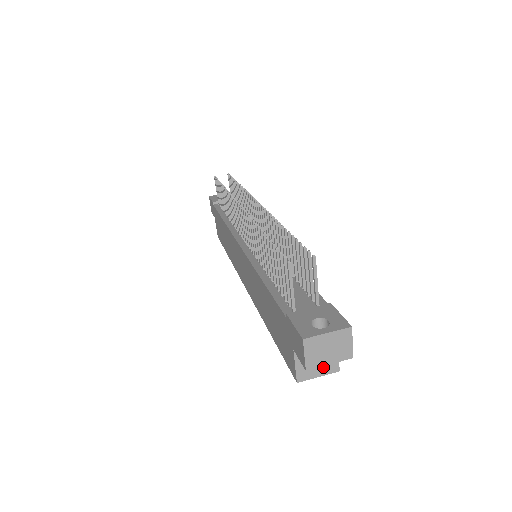
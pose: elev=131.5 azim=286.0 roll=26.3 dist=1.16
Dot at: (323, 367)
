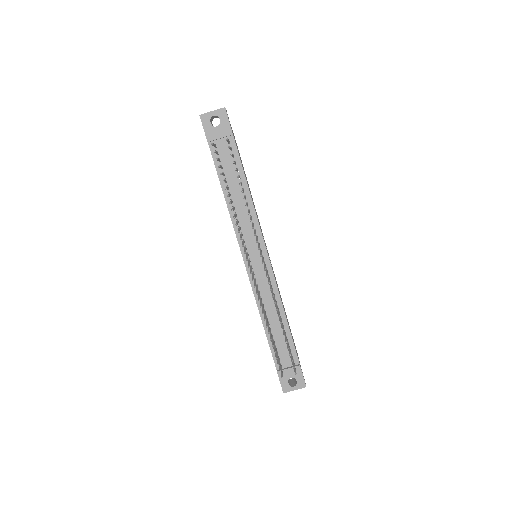
Dot at: occluded
